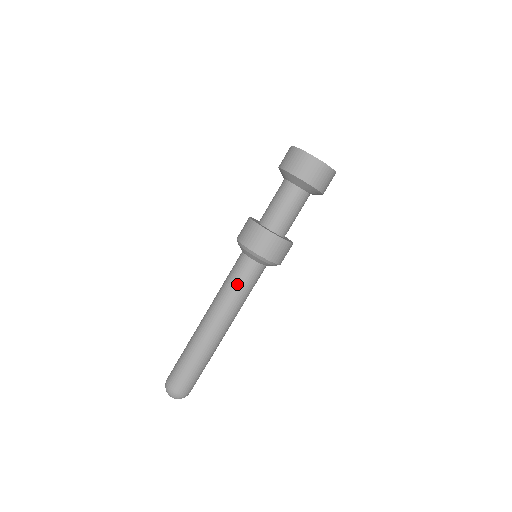
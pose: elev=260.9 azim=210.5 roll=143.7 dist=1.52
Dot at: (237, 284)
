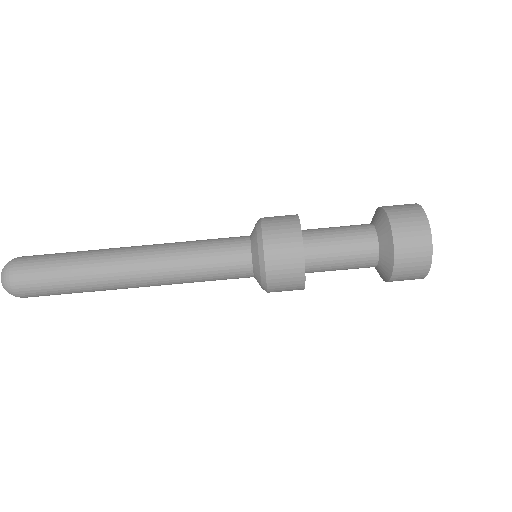
Dot at: (208, 265)
